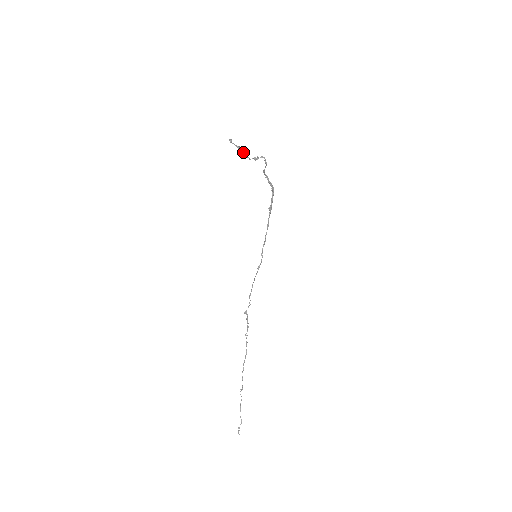
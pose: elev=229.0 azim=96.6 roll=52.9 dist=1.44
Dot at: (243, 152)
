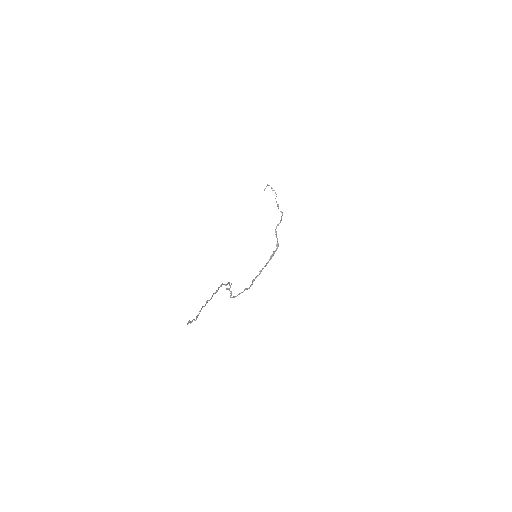
Dot at: occluded
